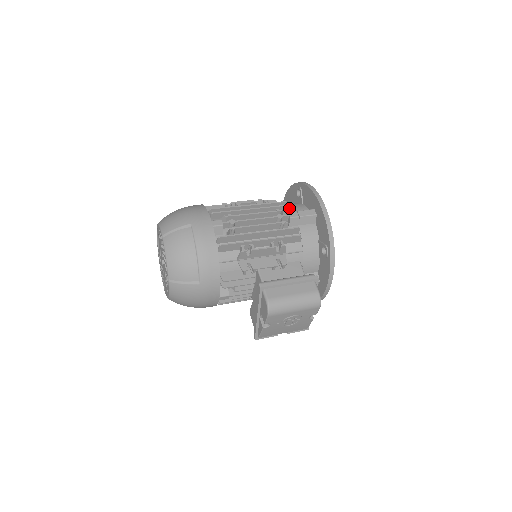
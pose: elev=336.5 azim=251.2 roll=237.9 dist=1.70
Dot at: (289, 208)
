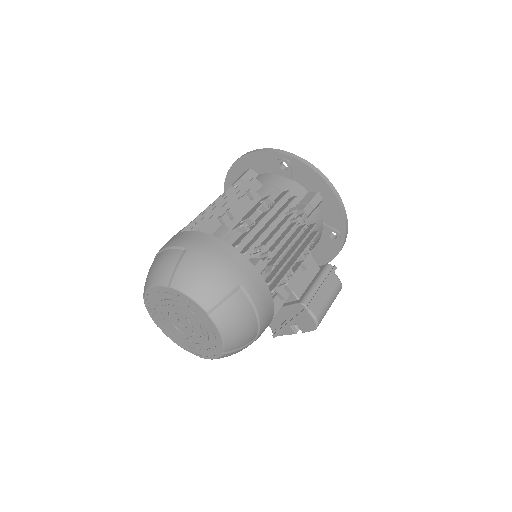
Dot at: occluded
